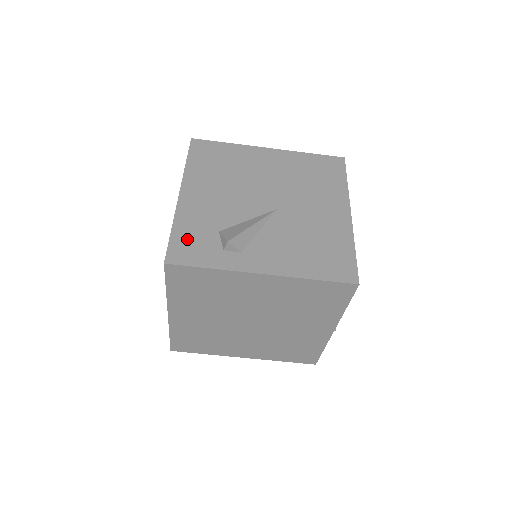
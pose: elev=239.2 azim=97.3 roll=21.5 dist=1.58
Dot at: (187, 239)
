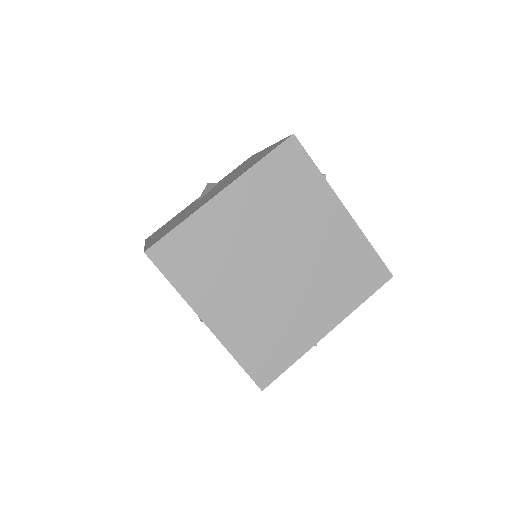
Dot at: occluded
